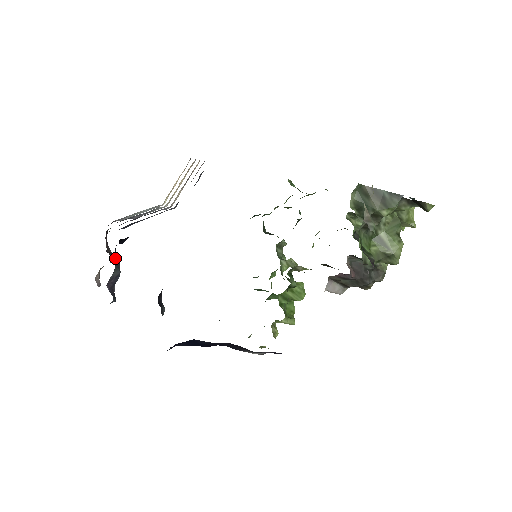
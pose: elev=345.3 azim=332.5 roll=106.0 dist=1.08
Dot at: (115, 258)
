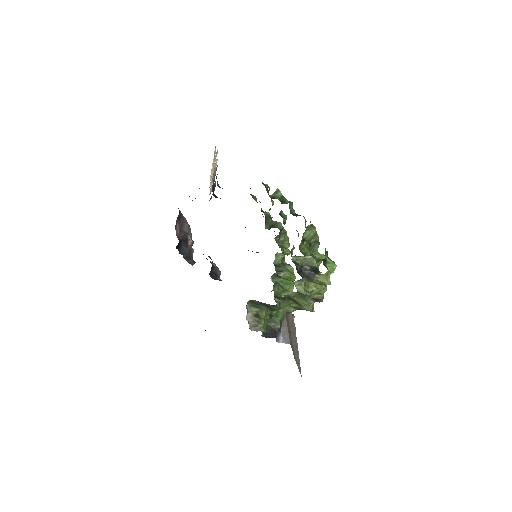
Dot at: (182, 247)
